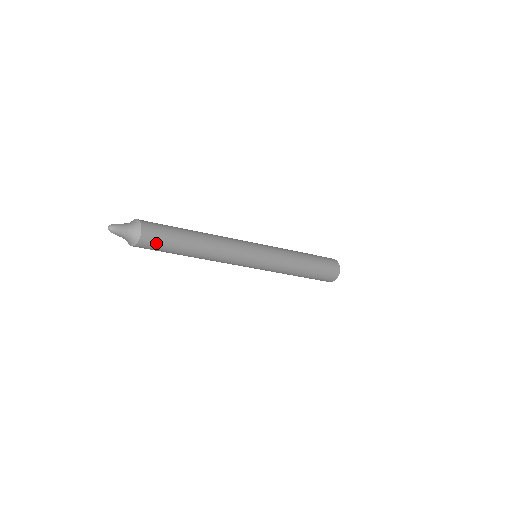
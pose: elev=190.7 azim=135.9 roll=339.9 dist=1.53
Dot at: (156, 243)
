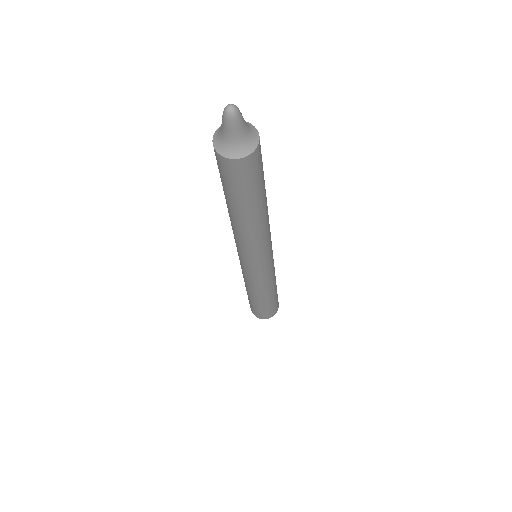
Dot at: (236, 178)
